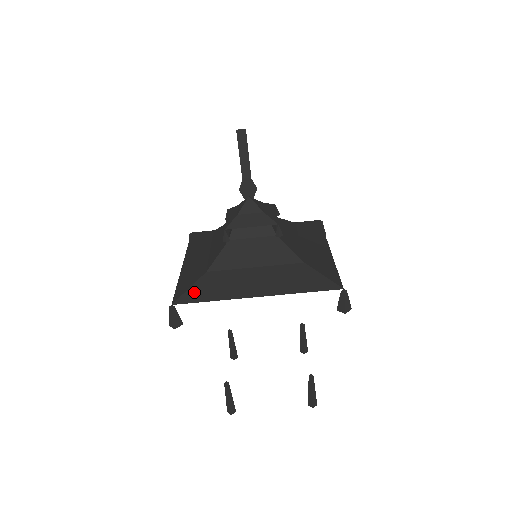
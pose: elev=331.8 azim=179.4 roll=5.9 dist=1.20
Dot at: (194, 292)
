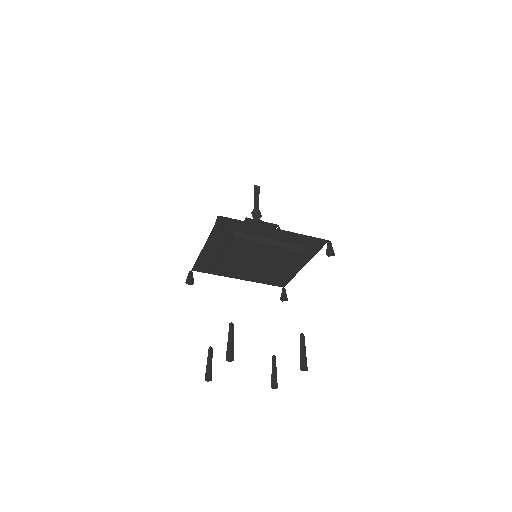
Dot at: occluded
